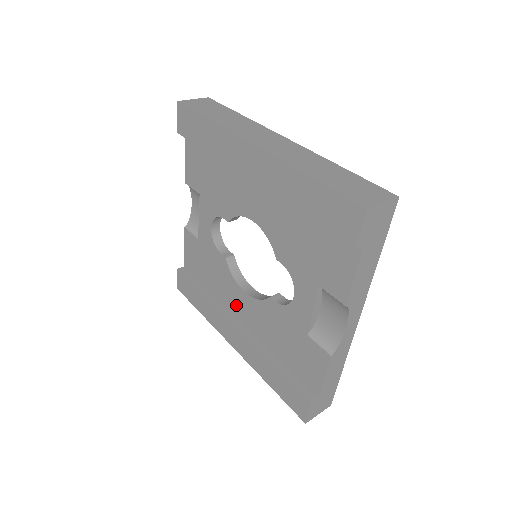
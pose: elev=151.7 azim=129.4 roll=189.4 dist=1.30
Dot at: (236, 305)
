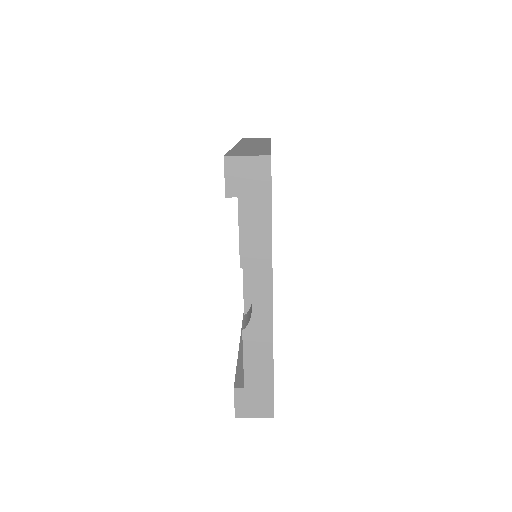
Dot at: occluded
